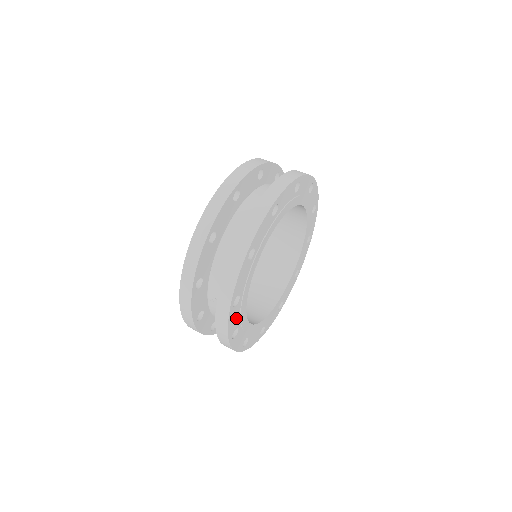
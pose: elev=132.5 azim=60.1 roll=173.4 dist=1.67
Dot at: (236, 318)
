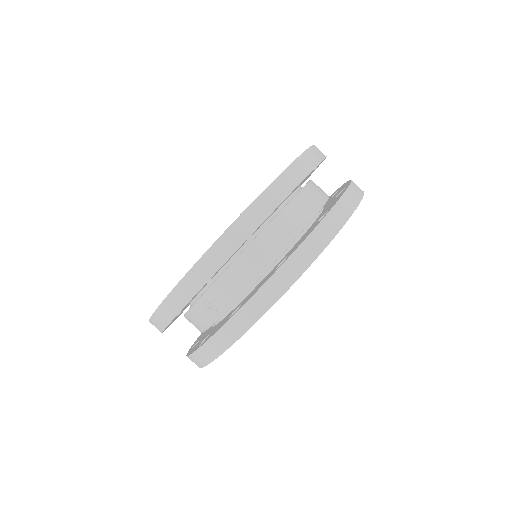
Dot at: occluded
